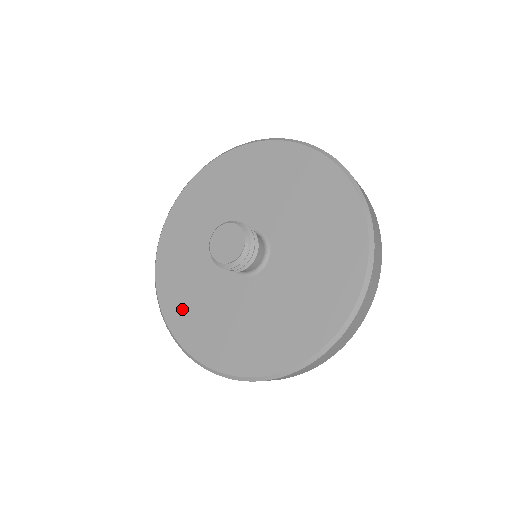
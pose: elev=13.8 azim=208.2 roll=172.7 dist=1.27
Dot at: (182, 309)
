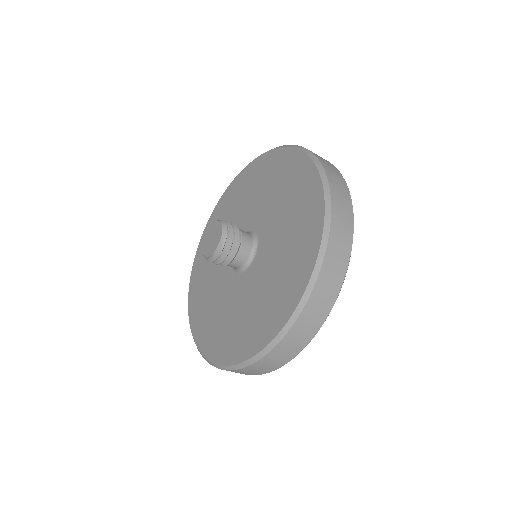
Dot at: (199, 307)
